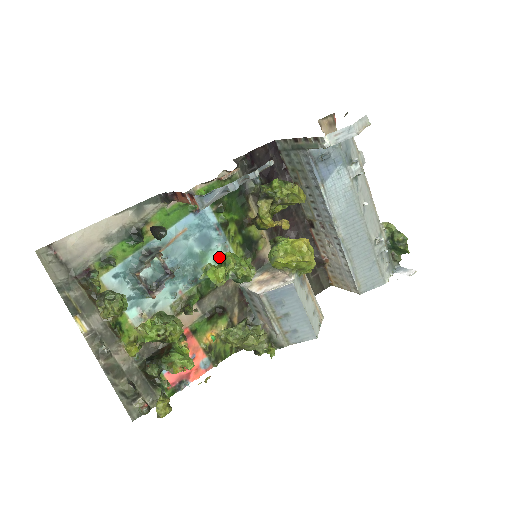
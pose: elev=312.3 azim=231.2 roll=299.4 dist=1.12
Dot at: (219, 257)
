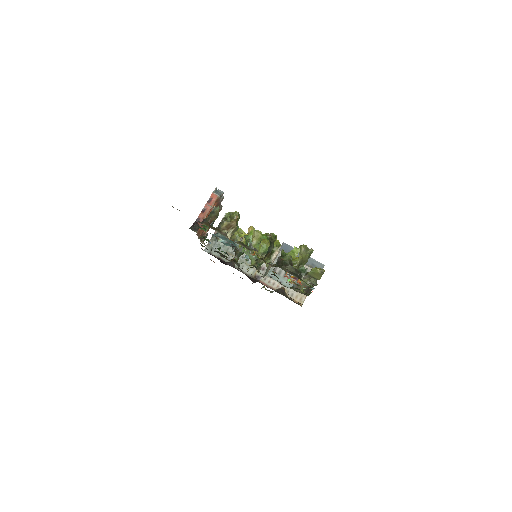
Dot at: (243, 249)
